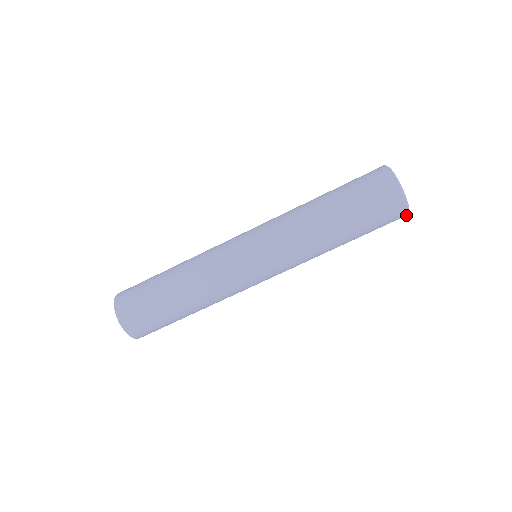
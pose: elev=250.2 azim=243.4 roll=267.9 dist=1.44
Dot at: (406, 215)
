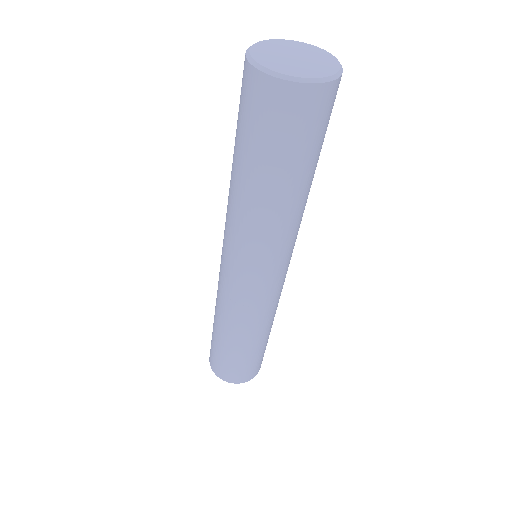
Dot at: (303, 86)
